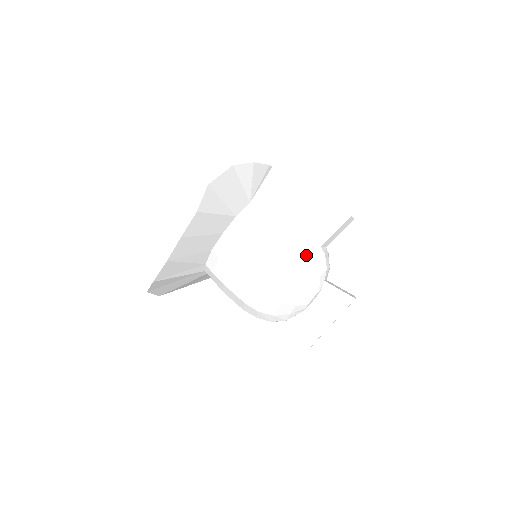
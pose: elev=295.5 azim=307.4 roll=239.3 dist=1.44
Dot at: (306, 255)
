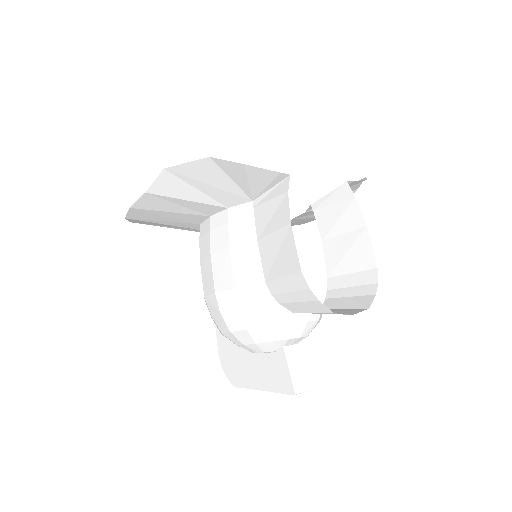
Dot at: (262, 311)
